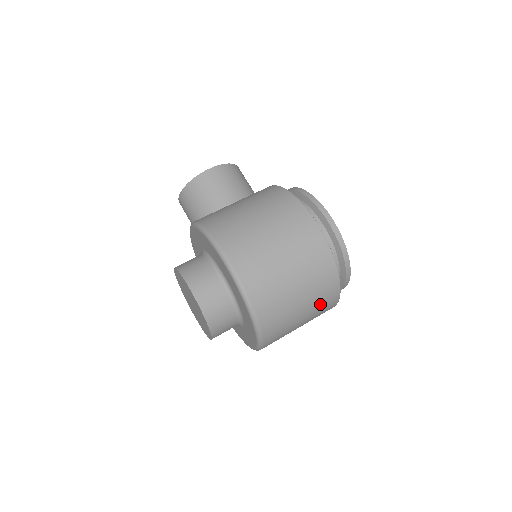
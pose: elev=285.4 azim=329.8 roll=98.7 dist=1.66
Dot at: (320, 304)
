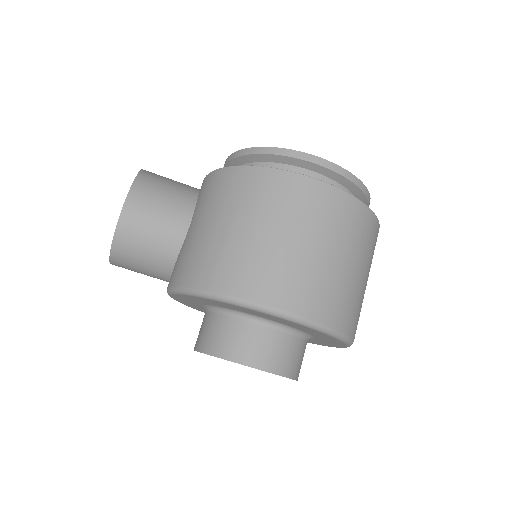
Dot at: (372, 257)
